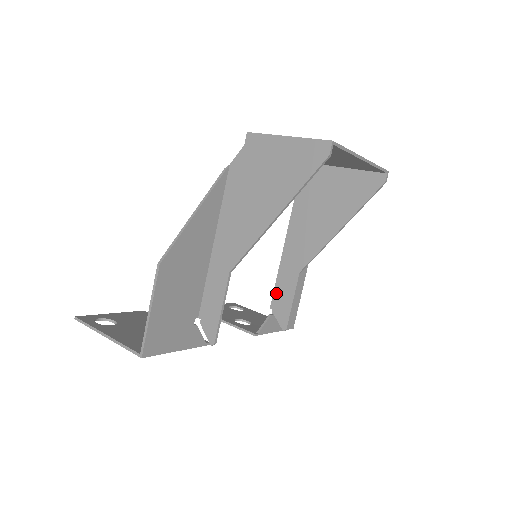
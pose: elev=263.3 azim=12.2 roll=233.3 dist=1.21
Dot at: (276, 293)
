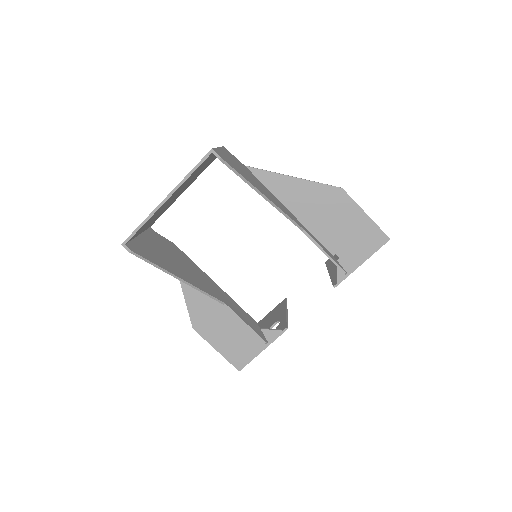
Dot at: occluded
